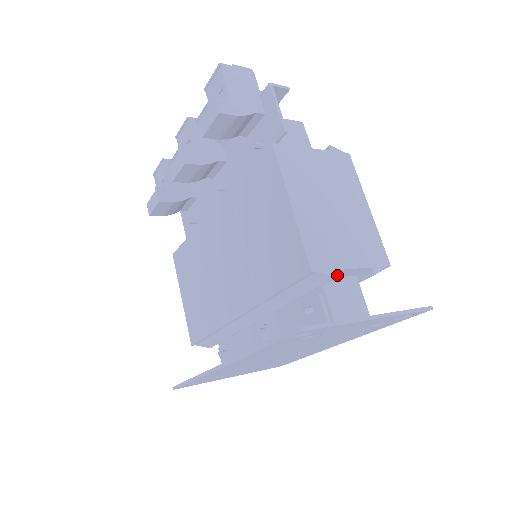
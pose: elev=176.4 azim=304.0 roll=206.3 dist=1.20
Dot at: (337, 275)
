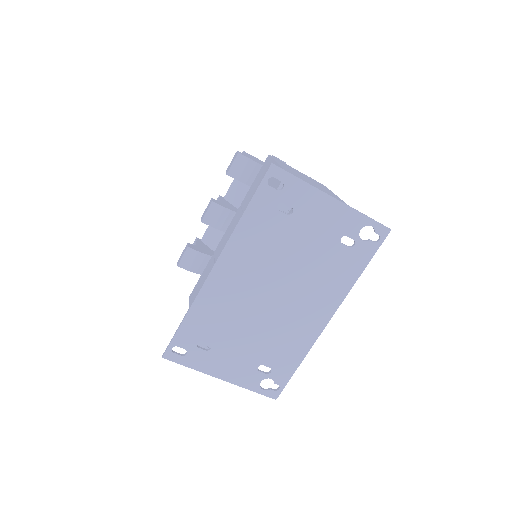
Dot at: occluded
